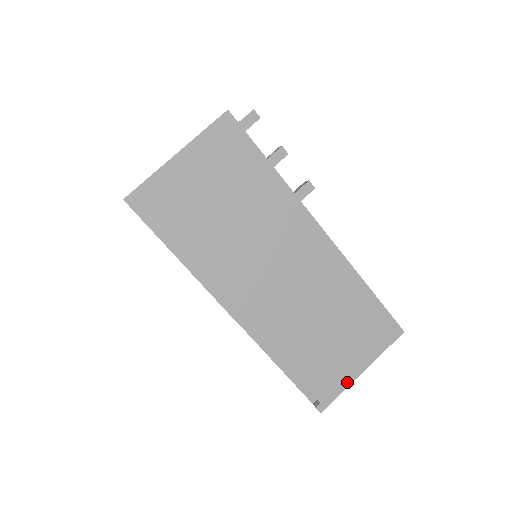
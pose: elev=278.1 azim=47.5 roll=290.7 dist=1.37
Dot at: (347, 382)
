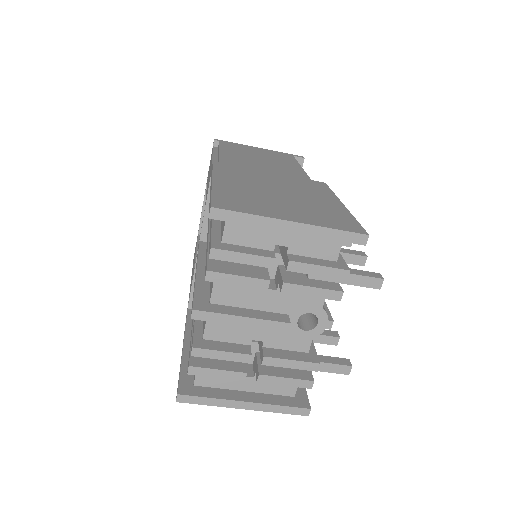
Dot at: occluded
